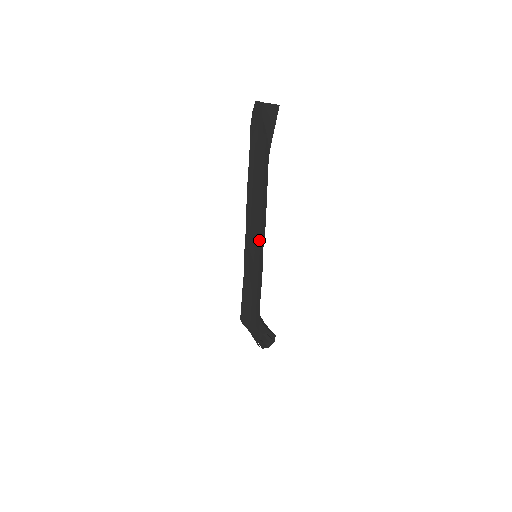
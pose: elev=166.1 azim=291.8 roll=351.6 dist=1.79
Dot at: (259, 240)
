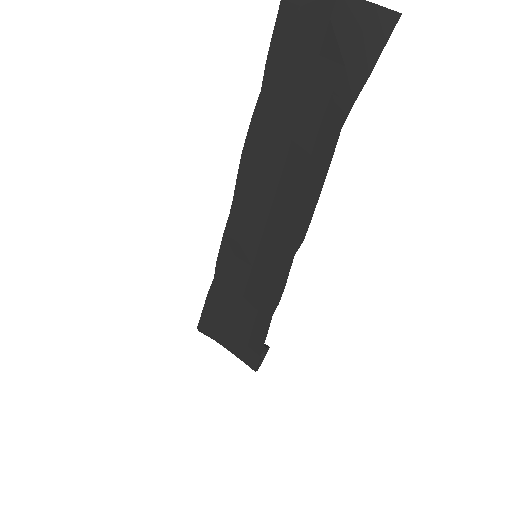
Dot at: (279, 240)
